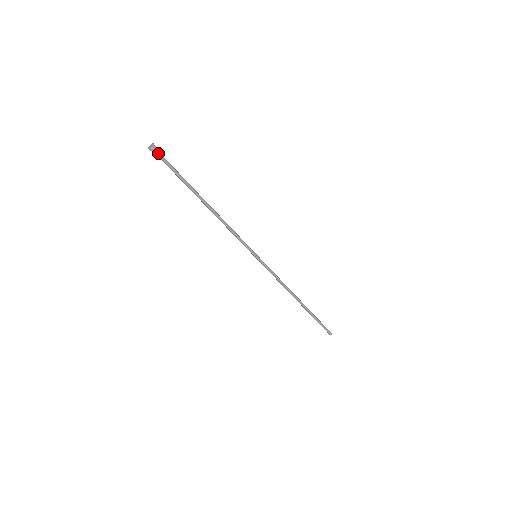
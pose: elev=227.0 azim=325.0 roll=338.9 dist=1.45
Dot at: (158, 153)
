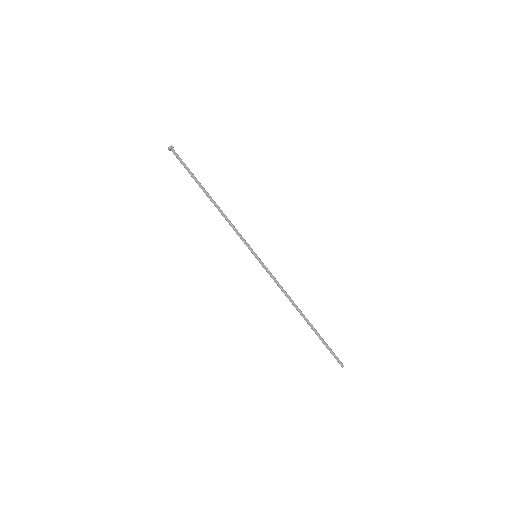
Dot at: (175, 152)
